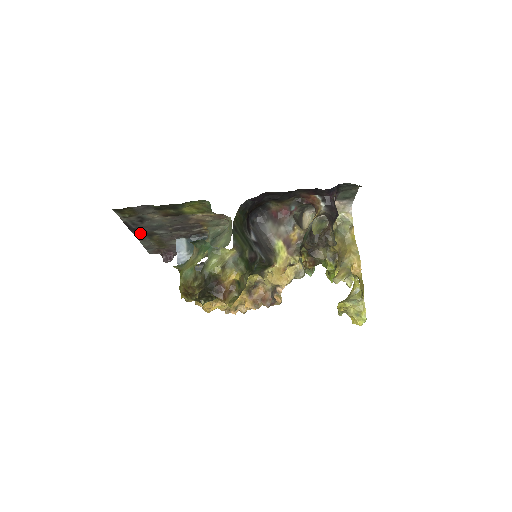
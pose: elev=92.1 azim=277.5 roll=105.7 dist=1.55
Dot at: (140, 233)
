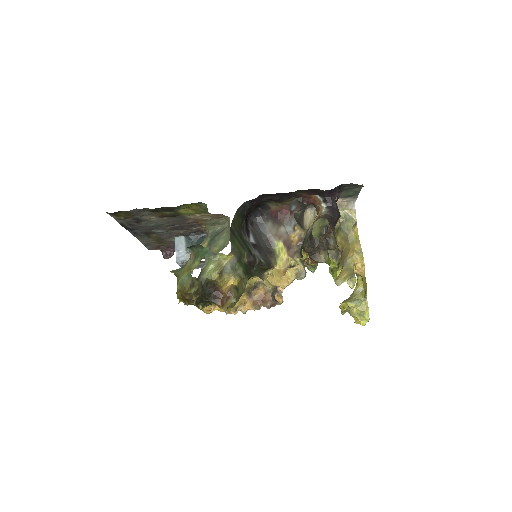
Dot at: (138, 232)
